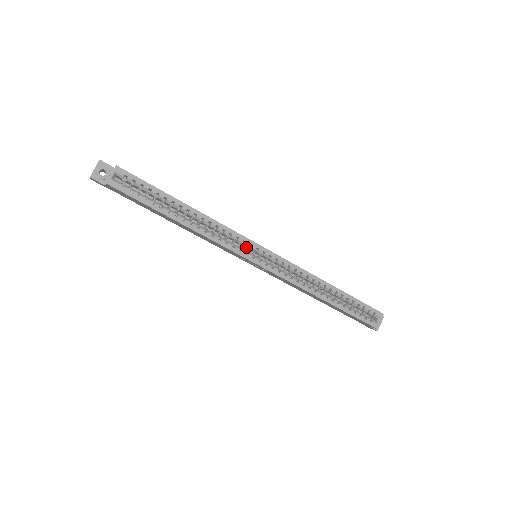
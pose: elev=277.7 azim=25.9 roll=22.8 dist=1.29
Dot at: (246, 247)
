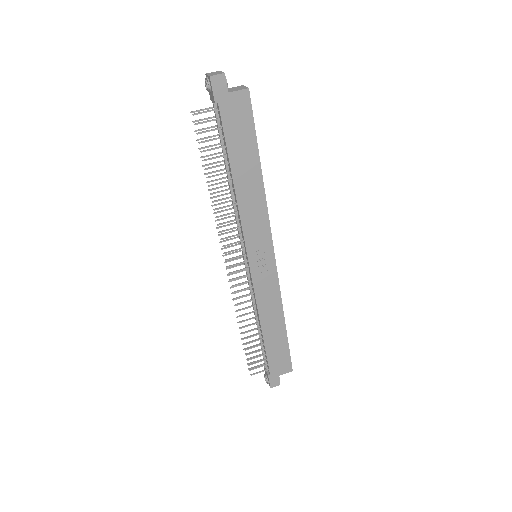
Dot at: occluded
